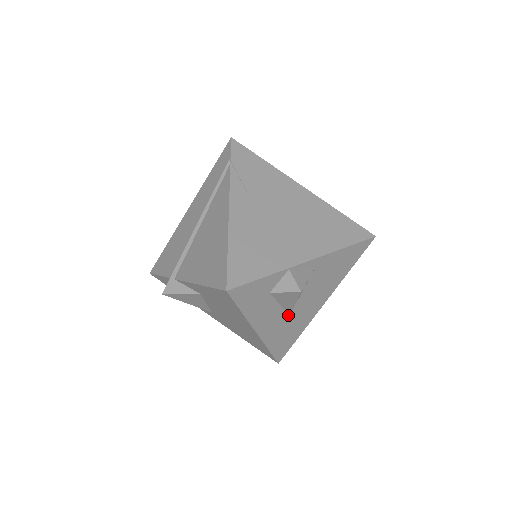
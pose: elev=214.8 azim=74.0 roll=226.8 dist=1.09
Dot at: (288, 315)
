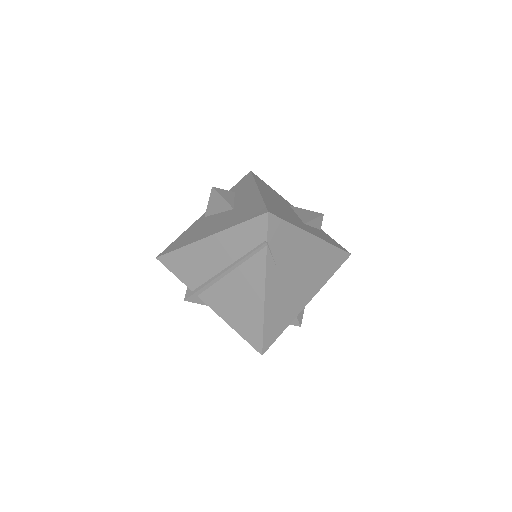
Dot at: occluded
